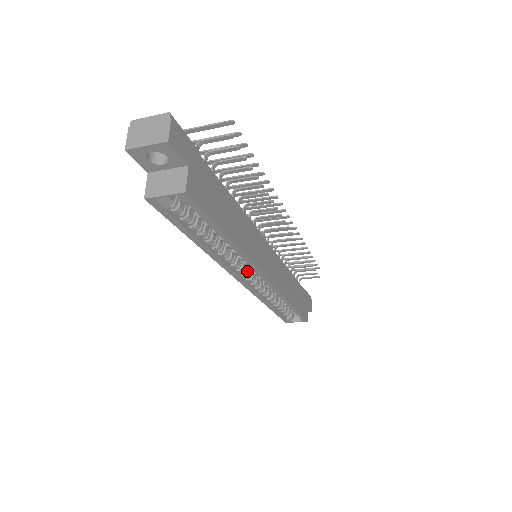
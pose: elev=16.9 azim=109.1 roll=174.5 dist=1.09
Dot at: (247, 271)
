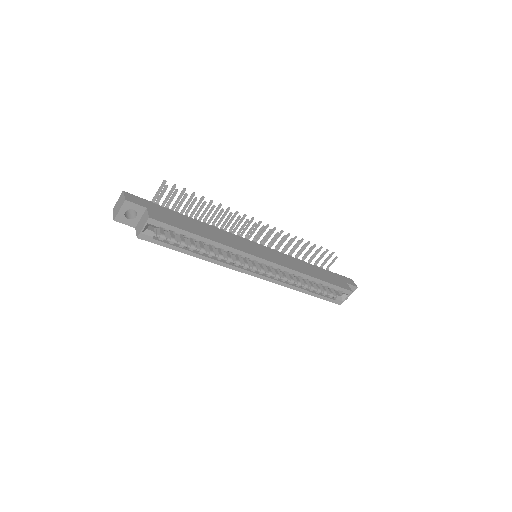
Dot at: (252, 265)
